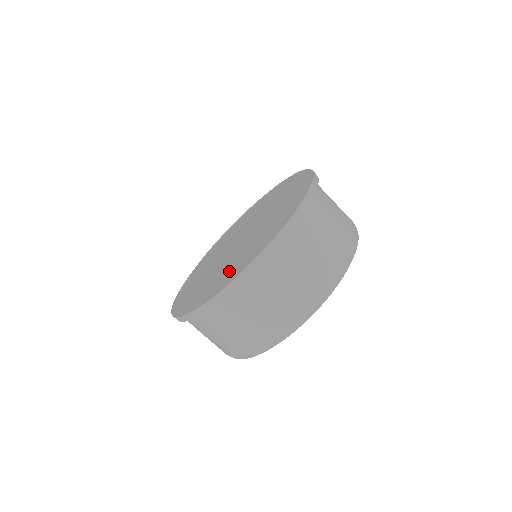
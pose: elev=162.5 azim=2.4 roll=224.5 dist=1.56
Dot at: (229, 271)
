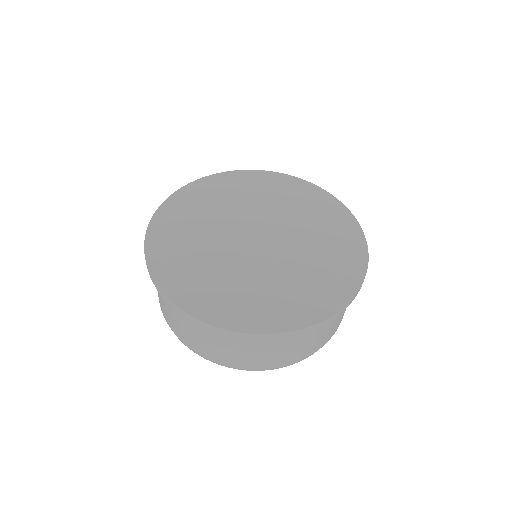
Dot at: (240, 299)
